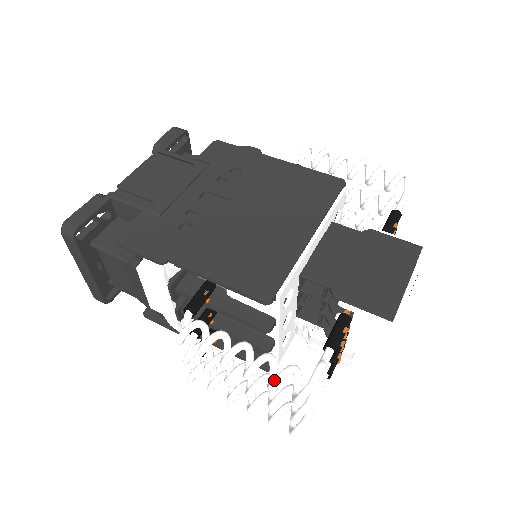
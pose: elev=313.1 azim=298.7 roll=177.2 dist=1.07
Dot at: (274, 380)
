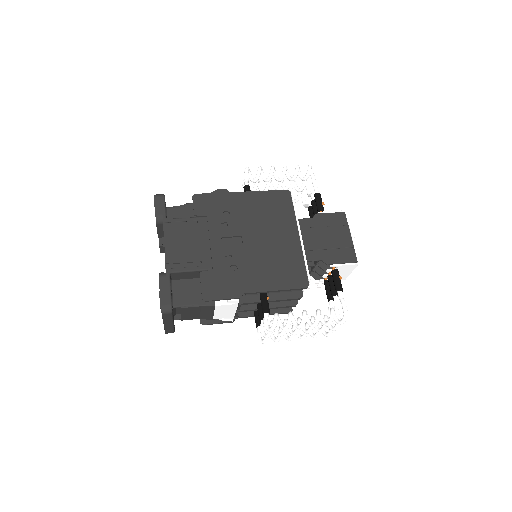
Dot at: (330, 321)
